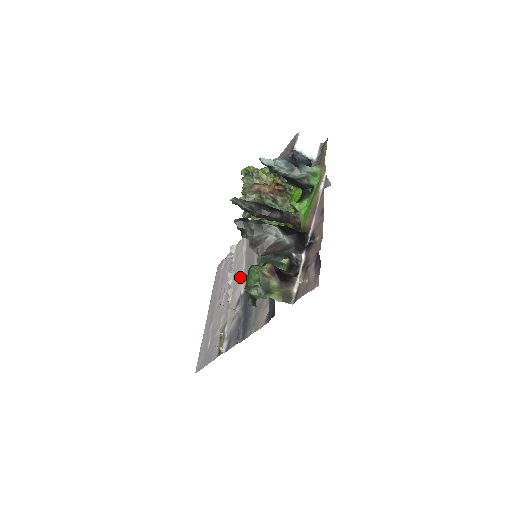
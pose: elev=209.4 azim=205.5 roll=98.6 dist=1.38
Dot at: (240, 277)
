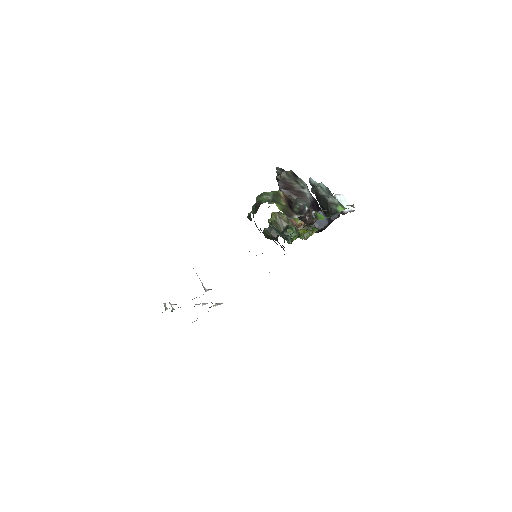
Dot at: occluded
